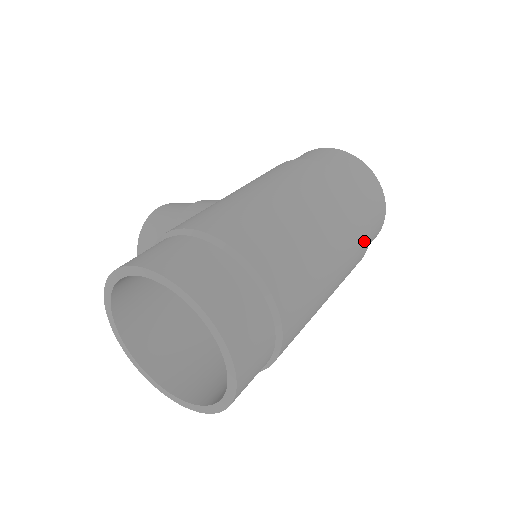
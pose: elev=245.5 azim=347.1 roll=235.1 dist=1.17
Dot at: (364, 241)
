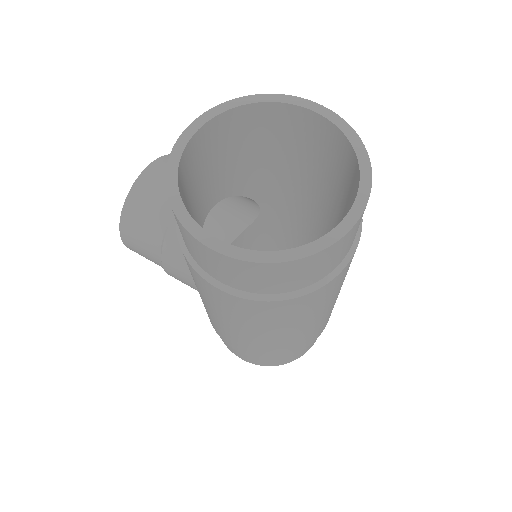
Dot at: (320, 332)
